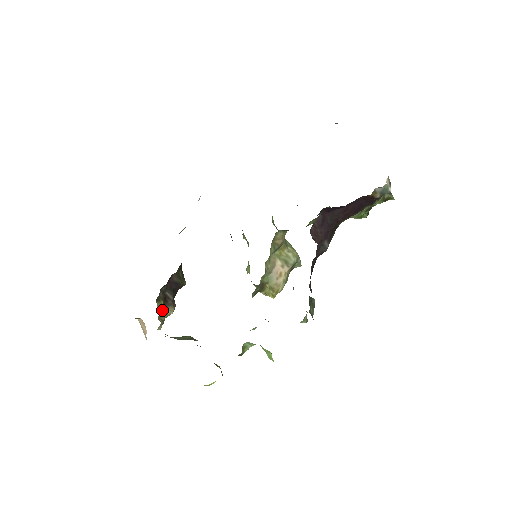
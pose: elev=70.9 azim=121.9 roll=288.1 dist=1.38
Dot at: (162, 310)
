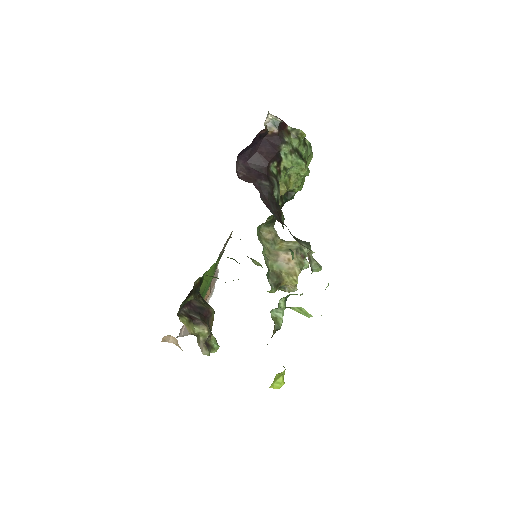
Dot at: (192, 328)
